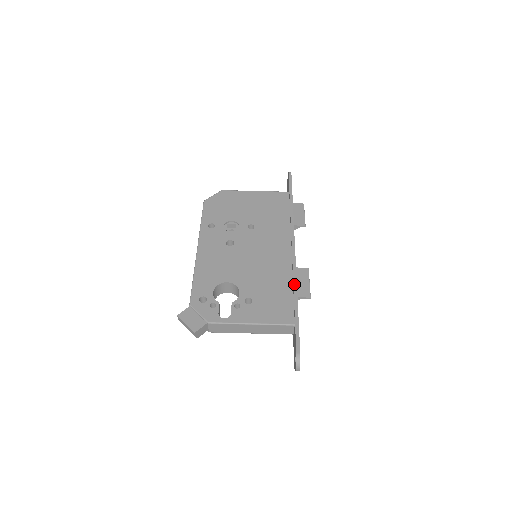
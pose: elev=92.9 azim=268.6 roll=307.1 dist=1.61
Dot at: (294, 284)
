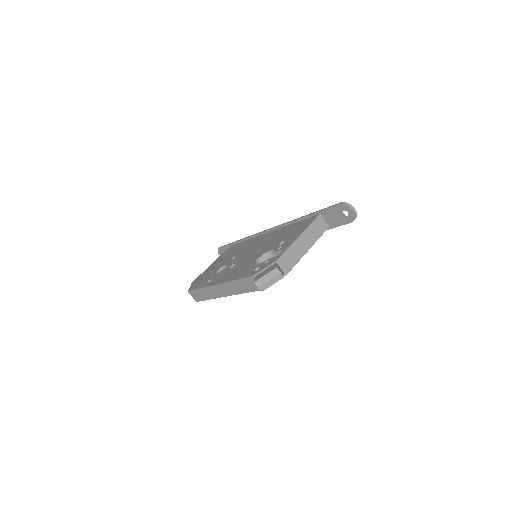
Dot at: (292, 221)
